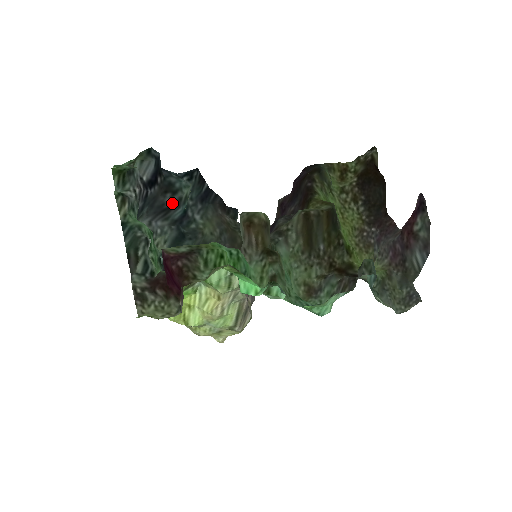
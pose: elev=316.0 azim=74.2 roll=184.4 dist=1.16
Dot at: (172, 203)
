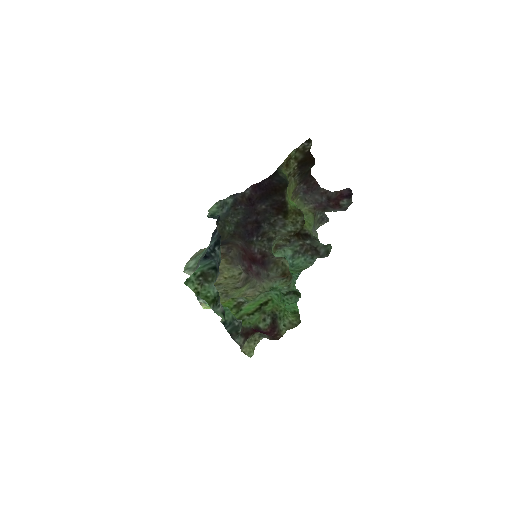
Dot at: occluded
